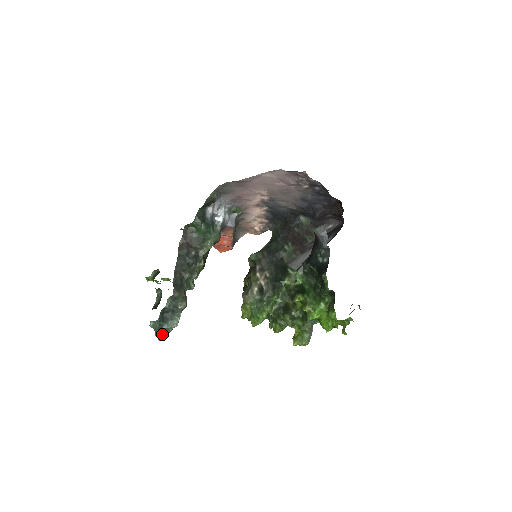
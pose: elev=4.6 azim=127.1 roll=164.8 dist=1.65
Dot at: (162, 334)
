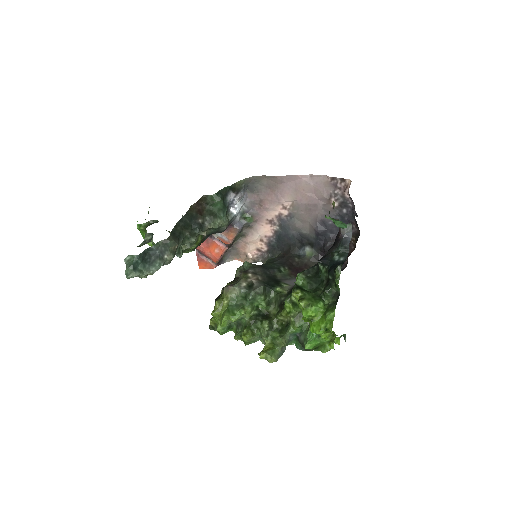
Dot at: (134, 272)
